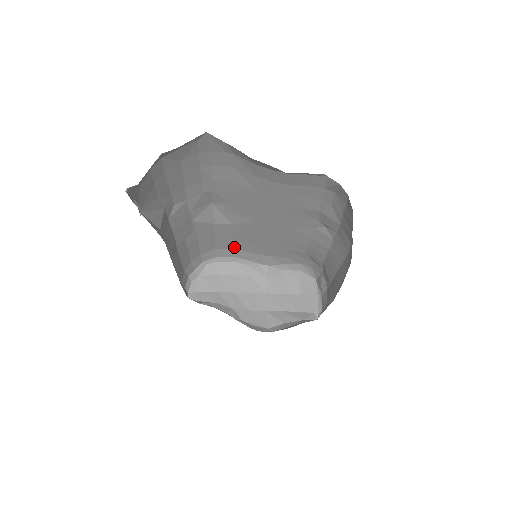
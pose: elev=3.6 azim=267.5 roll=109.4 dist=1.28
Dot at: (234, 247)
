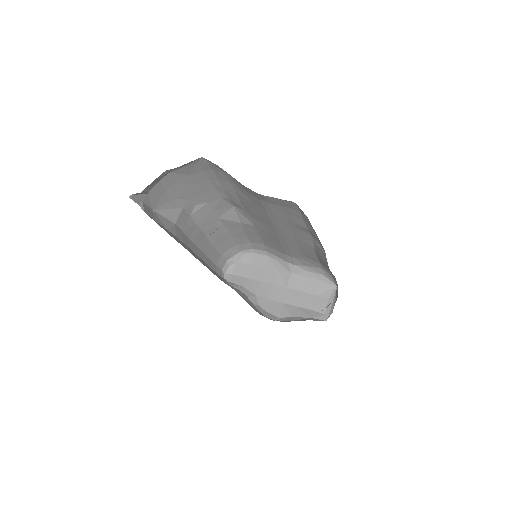
Dot at: (264, 244)
